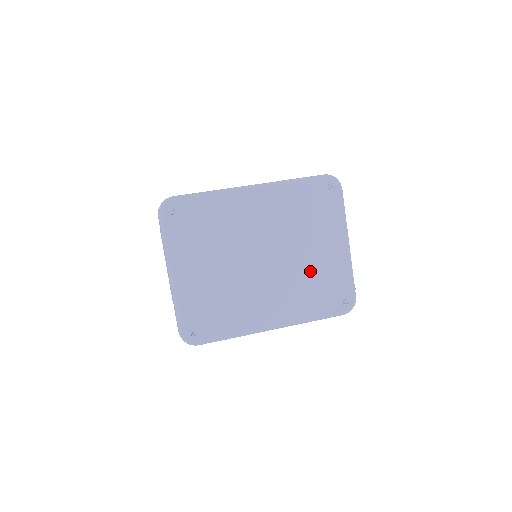
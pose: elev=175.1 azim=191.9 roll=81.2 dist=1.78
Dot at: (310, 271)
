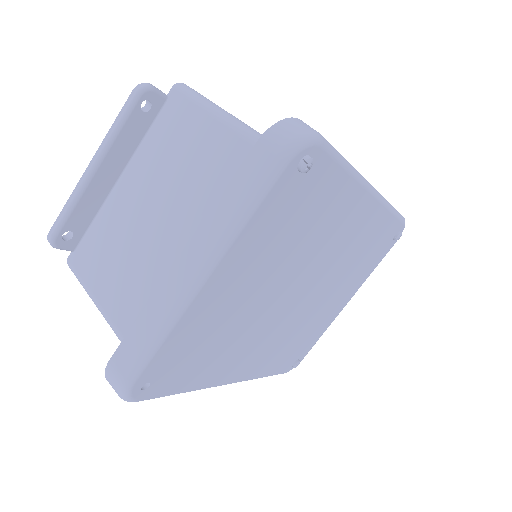
Dot at: (309, 322)
